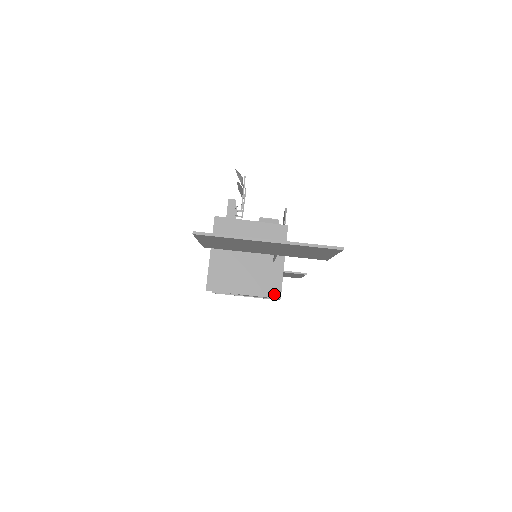
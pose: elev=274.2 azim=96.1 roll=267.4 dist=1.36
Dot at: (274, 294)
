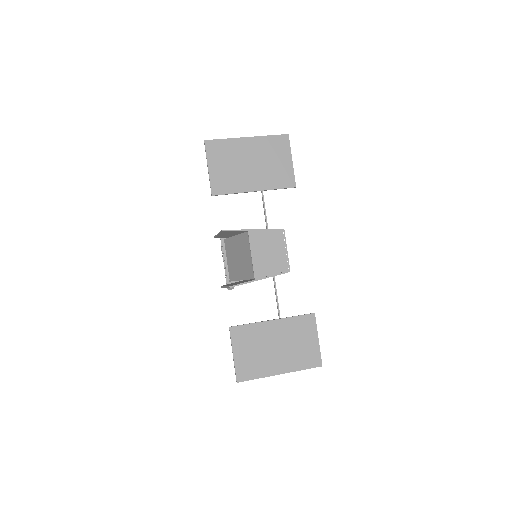
Dot at: (278, 230)
